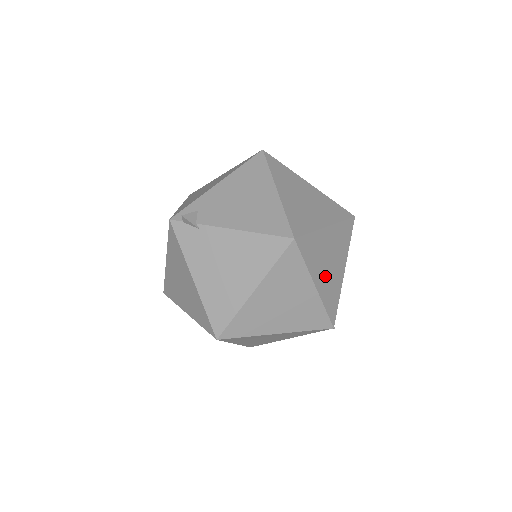
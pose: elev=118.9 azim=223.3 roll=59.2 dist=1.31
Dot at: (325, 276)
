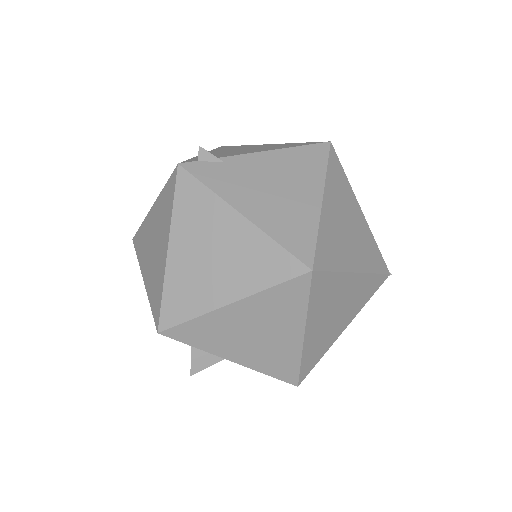
Dot at: occluded
